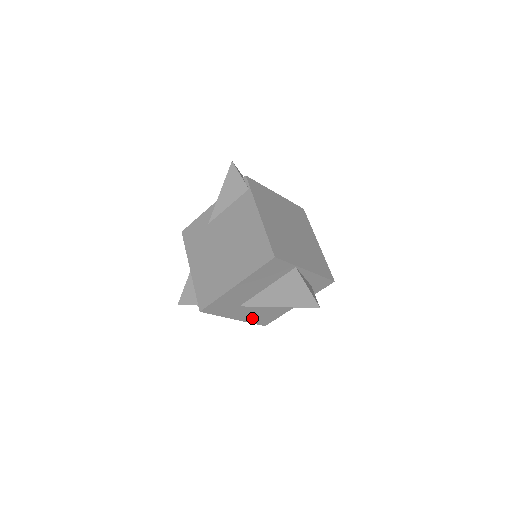
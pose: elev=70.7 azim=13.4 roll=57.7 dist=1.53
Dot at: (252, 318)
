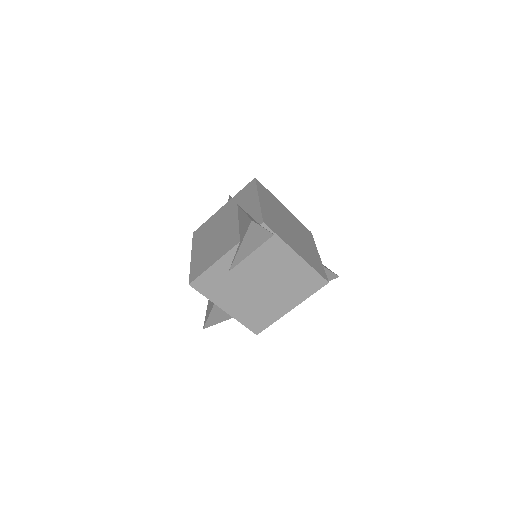
Dot at: occluded
